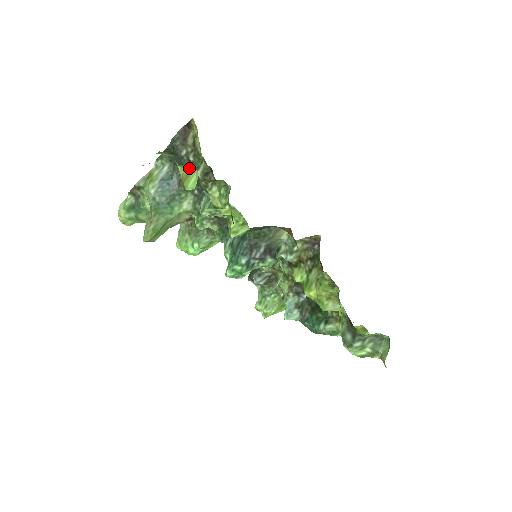
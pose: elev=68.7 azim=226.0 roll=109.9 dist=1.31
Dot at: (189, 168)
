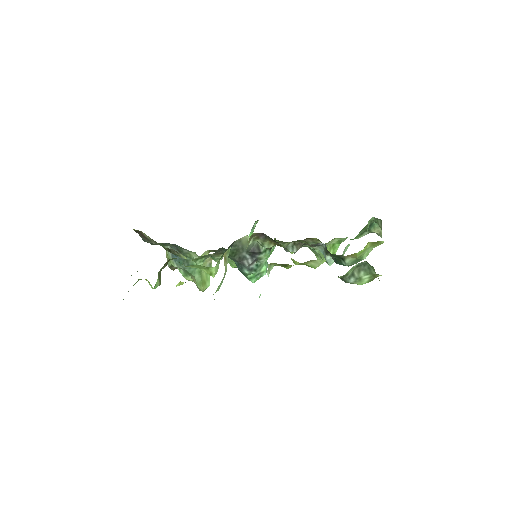
Dot at: occluded
